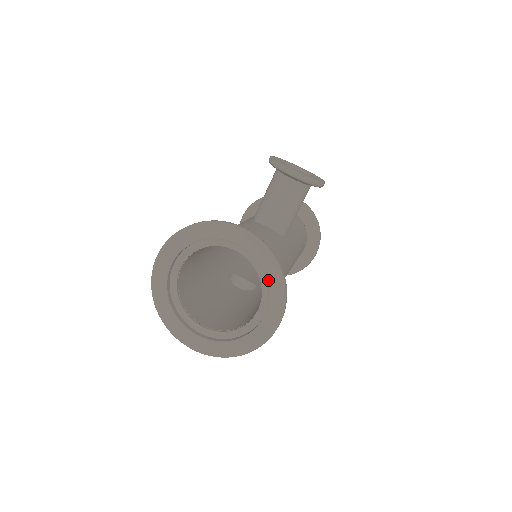
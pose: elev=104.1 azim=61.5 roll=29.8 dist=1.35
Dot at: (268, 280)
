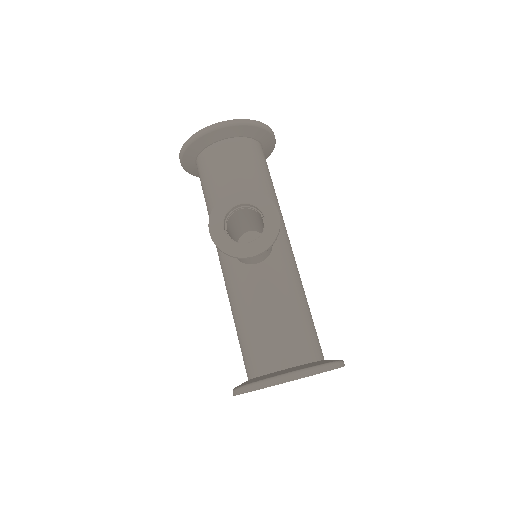
Dot at: occluded
